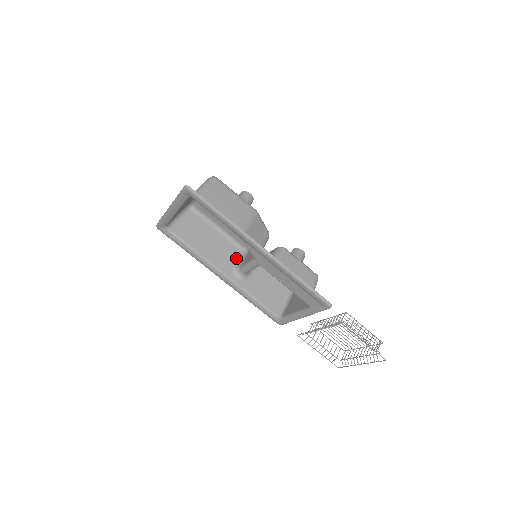
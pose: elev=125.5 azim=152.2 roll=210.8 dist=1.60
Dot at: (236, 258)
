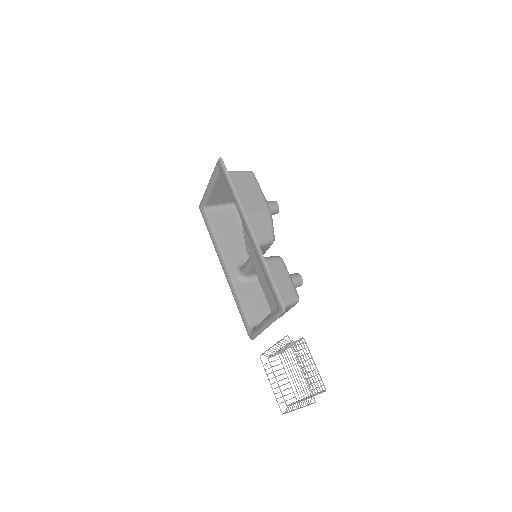
Dot at: (246, 261)
